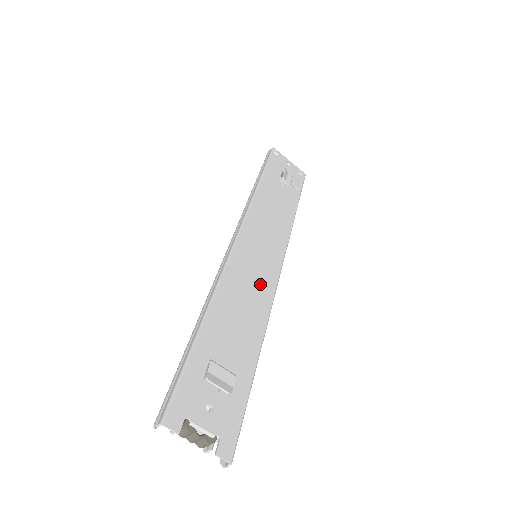
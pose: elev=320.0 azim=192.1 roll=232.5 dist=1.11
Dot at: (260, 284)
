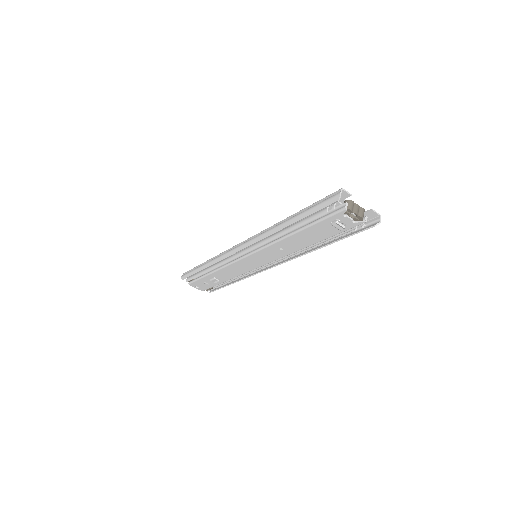
Dot at: occluded
